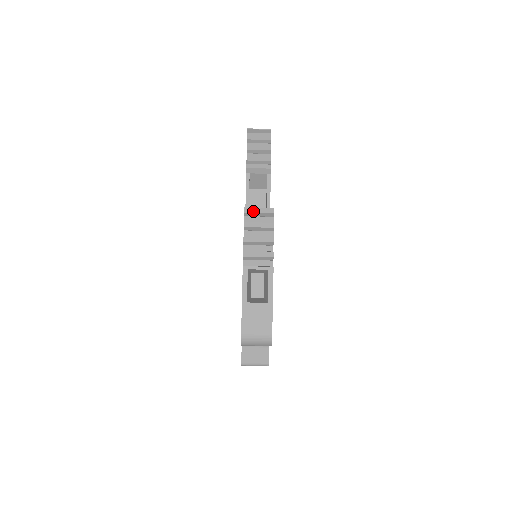
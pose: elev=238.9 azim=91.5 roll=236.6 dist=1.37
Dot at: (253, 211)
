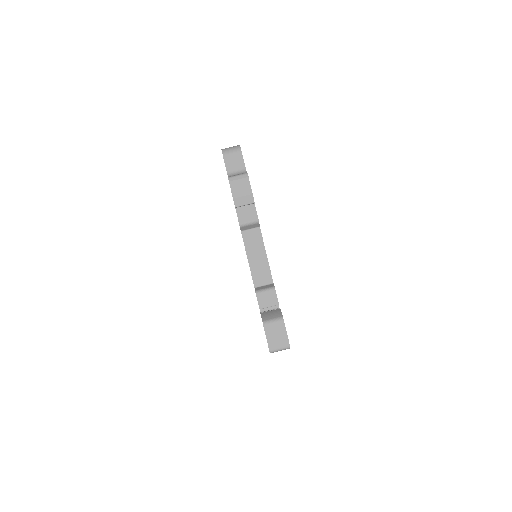
Dot at: occluded
